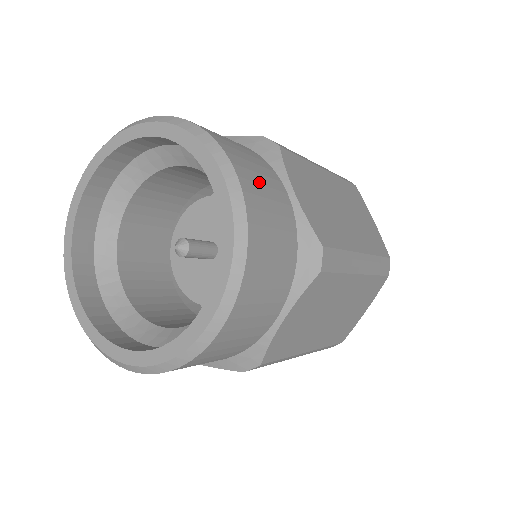
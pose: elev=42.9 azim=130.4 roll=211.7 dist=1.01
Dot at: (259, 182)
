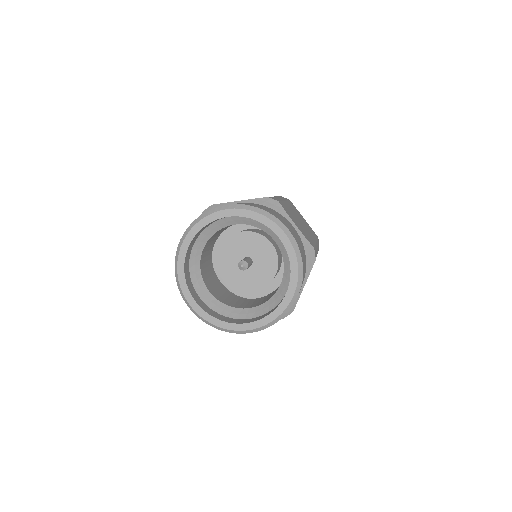
Dot at: (290, 228)
